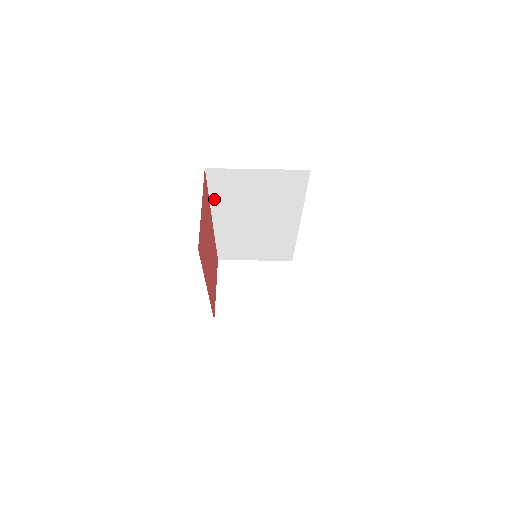
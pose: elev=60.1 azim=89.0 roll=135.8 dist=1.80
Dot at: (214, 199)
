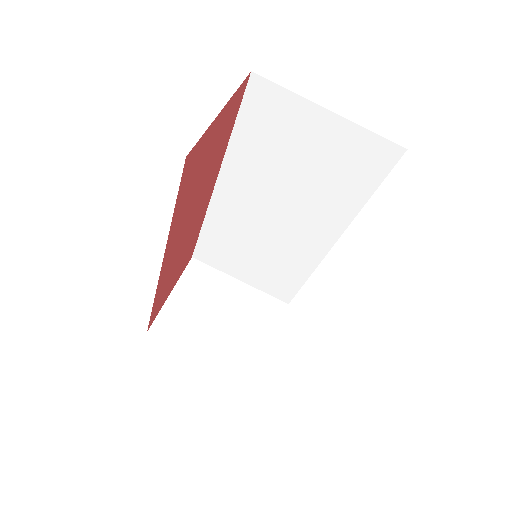
Dot at: (236, 143)
